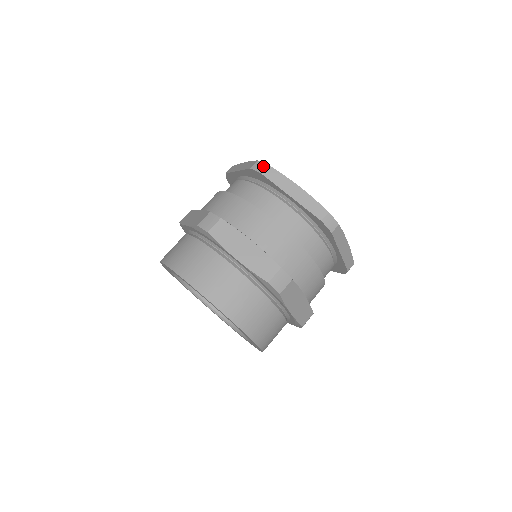
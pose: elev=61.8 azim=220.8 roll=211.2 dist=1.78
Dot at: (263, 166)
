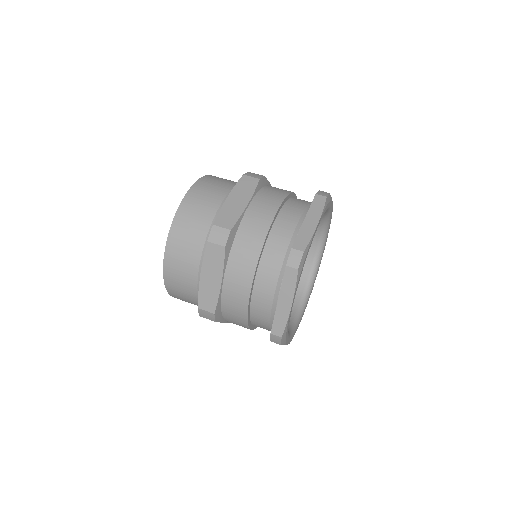
Dot at: (324, 194)
